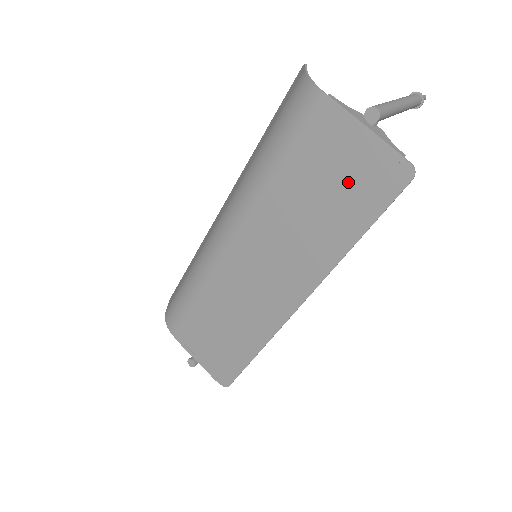
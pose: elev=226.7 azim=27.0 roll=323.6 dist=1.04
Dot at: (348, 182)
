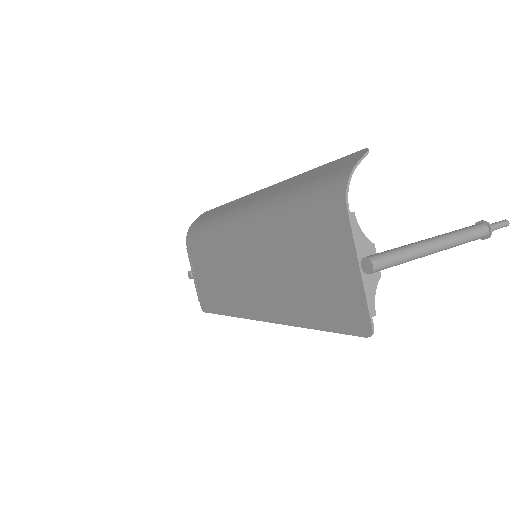
Dot at: (327, 287)
